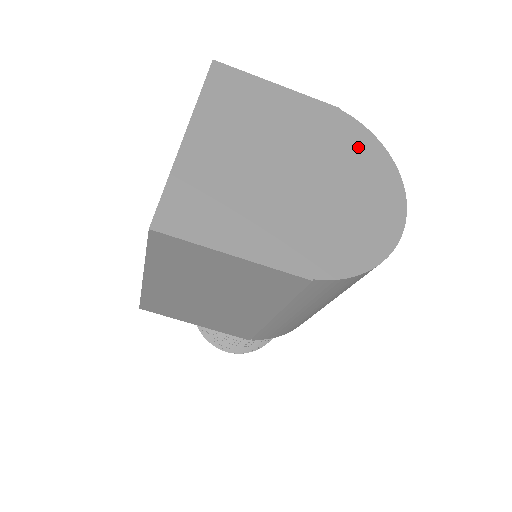
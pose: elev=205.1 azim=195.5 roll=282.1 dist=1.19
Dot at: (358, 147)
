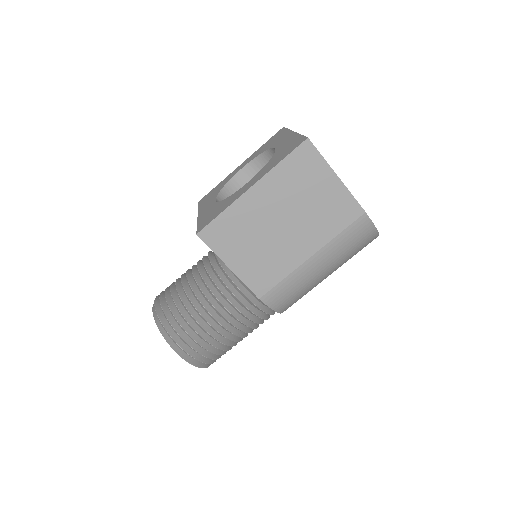
Dot at: occluded
